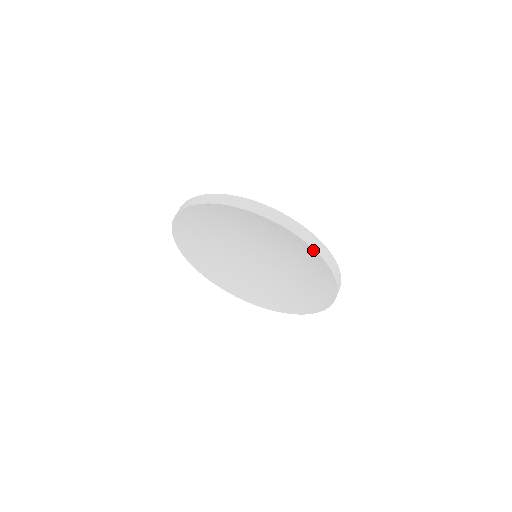
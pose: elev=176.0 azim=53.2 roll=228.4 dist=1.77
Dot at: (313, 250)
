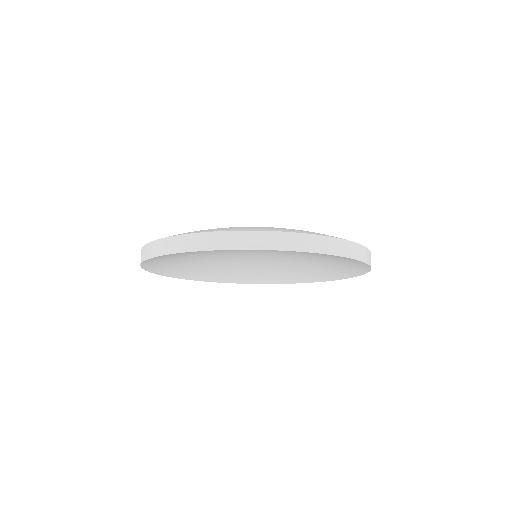
Dot at: (242, 249)
